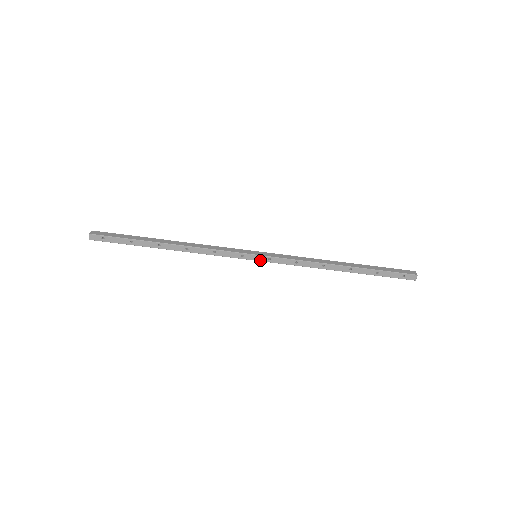
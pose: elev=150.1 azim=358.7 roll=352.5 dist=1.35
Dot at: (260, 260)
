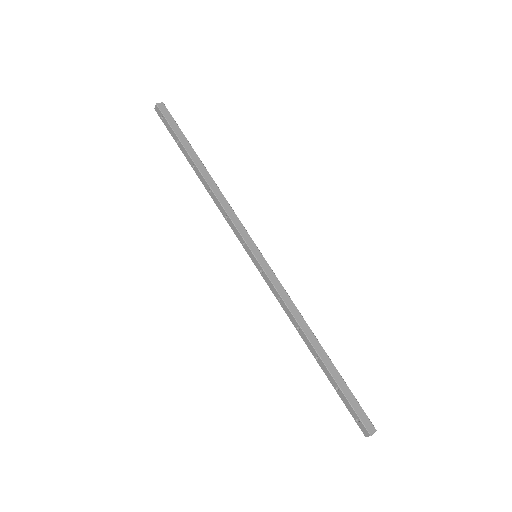
Dot at: (255, 263)
